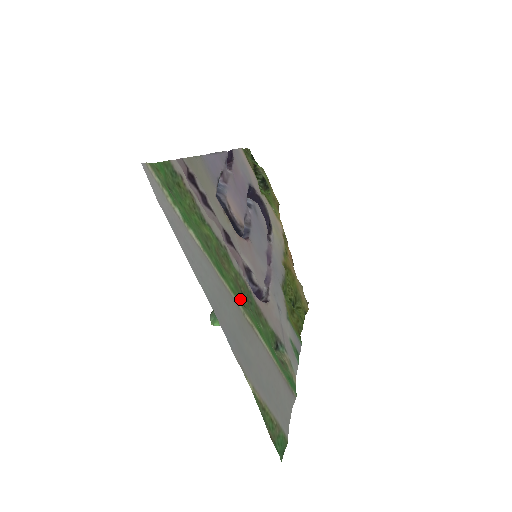
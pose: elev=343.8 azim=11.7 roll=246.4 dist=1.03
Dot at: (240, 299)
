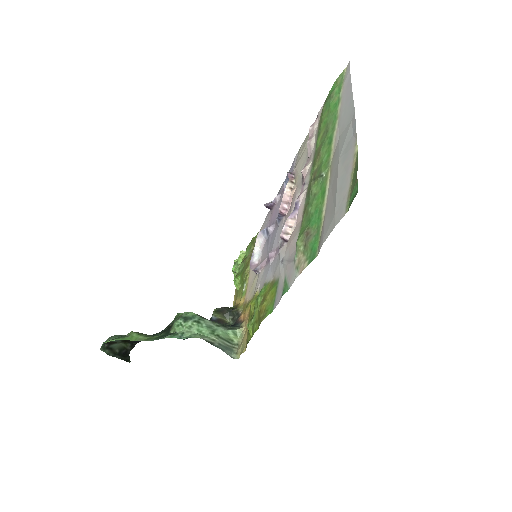
Dot at: (321, 171)
